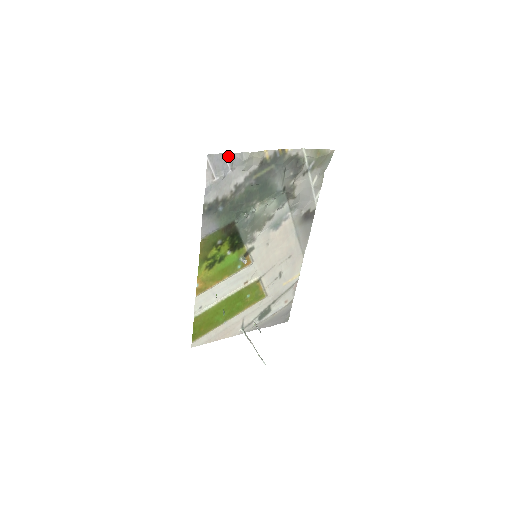
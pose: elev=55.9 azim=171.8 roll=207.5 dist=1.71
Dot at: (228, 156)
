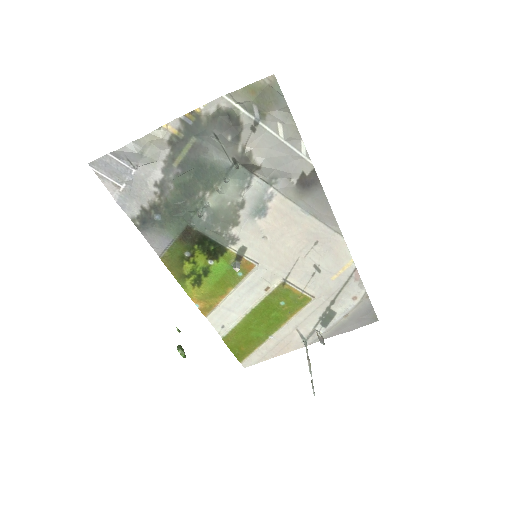
Dot at: (116, 155)
